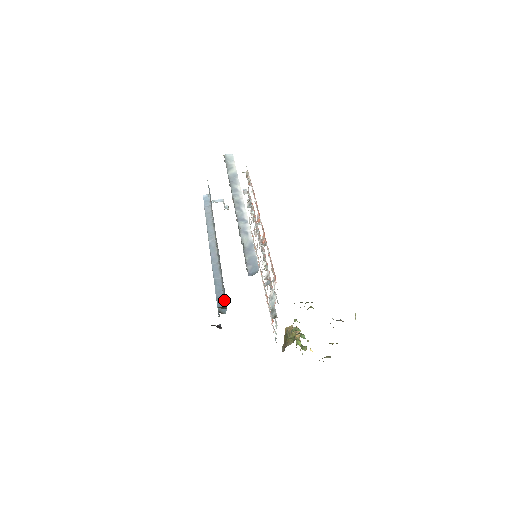
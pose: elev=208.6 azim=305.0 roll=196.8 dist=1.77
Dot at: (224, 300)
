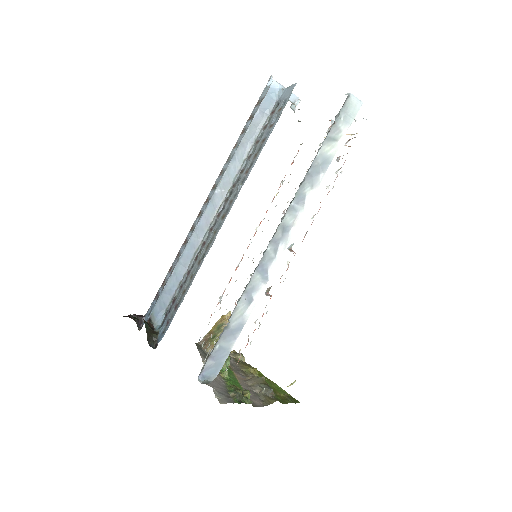
Dot at: (167, 306)
